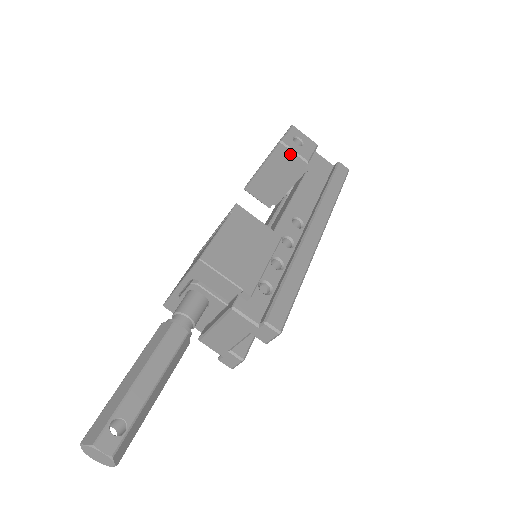
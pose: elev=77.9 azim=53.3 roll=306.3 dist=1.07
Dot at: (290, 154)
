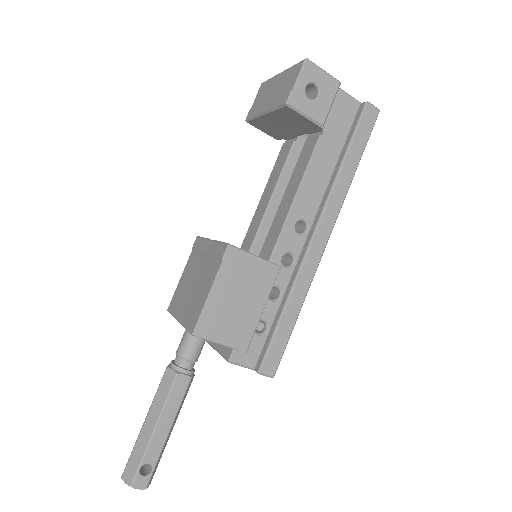
Dot at: (300, 116)
